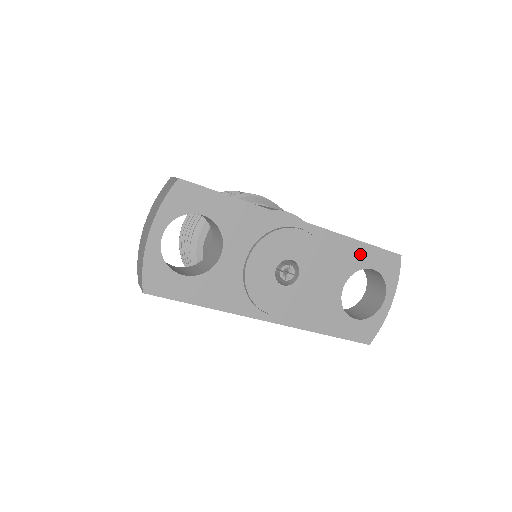
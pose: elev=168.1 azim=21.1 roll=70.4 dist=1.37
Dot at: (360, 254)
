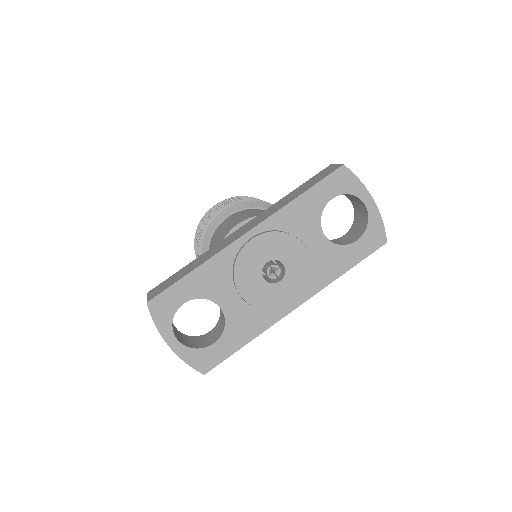
Dot at: (311, 202)
